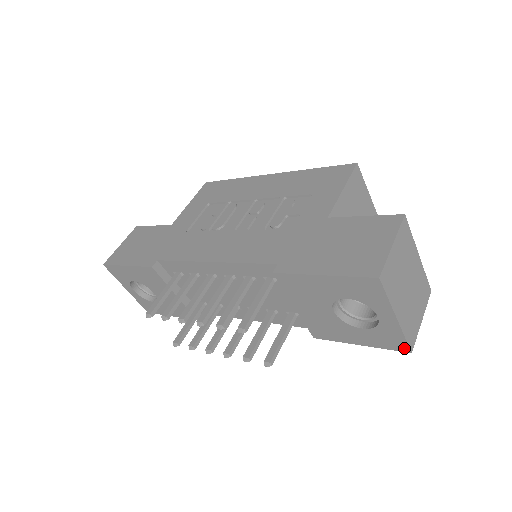
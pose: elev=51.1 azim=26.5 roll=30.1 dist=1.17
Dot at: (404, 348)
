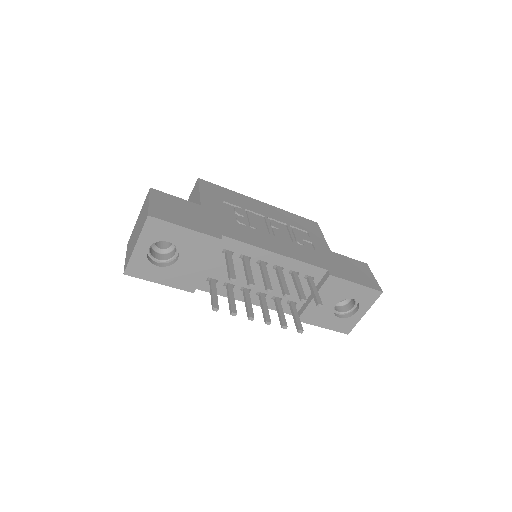
Dot at: (348, 331)
